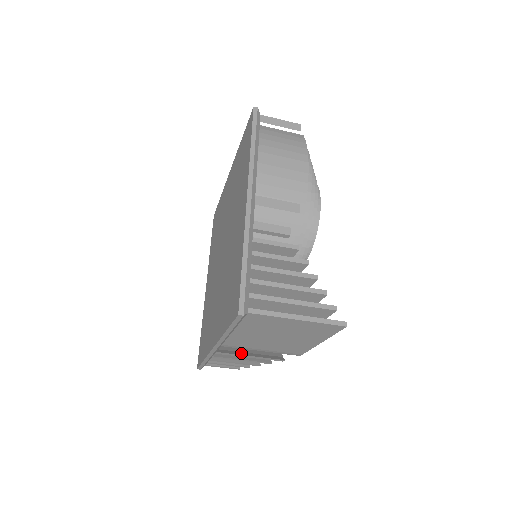
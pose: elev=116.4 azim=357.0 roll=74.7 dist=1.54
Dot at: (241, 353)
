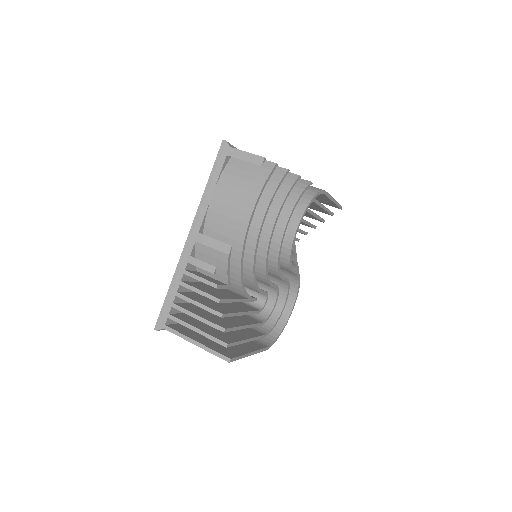
Dot at: occluded
